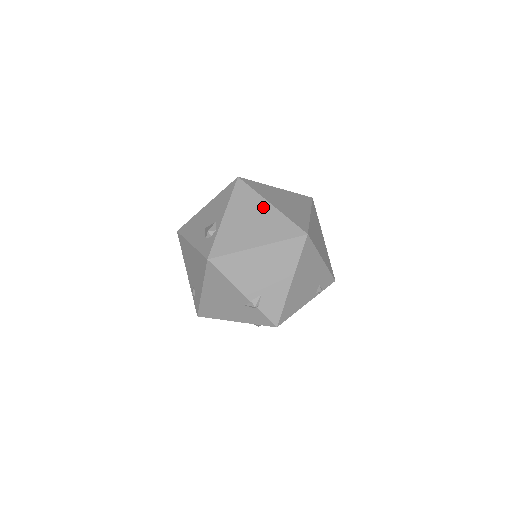
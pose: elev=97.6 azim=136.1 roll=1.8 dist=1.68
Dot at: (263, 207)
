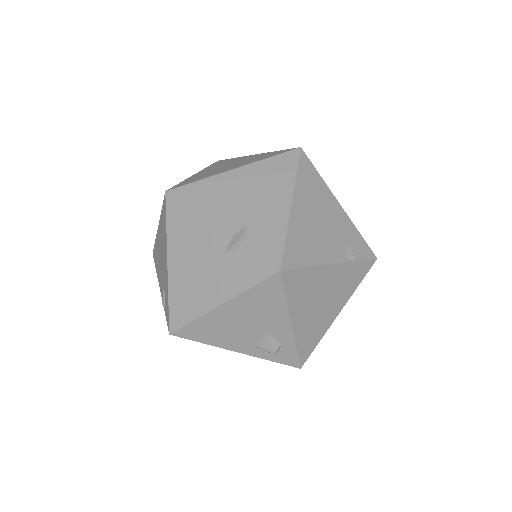
Dot at: (244, 158)
